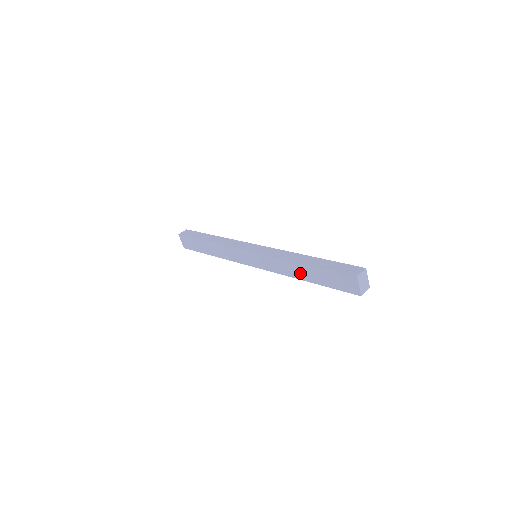
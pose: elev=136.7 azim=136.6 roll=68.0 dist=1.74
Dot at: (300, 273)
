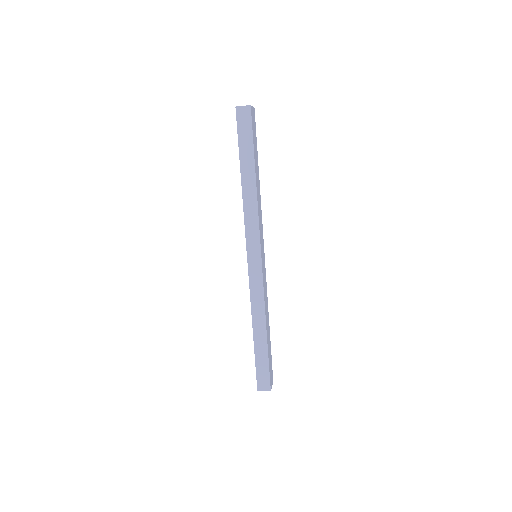
Dot at: occluded
